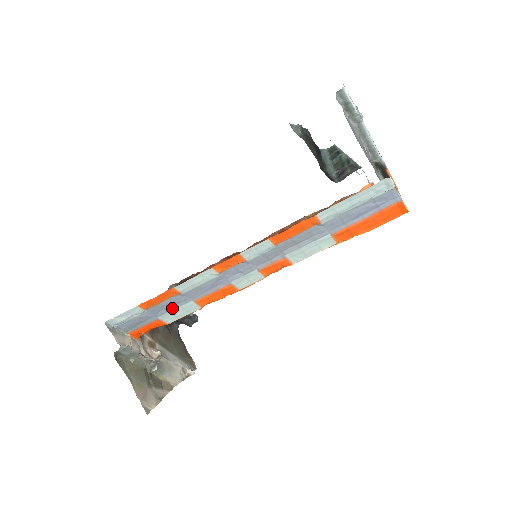
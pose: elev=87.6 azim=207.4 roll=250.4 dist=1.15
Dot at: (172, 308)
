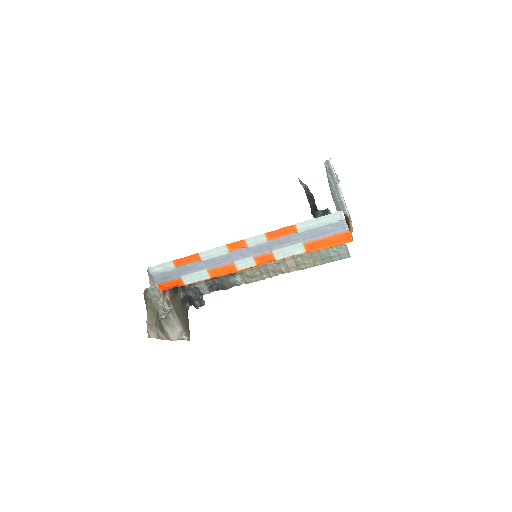
Dot at: (192, 271)
